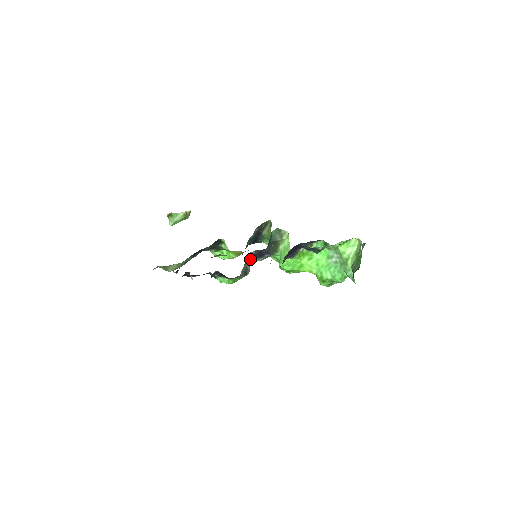
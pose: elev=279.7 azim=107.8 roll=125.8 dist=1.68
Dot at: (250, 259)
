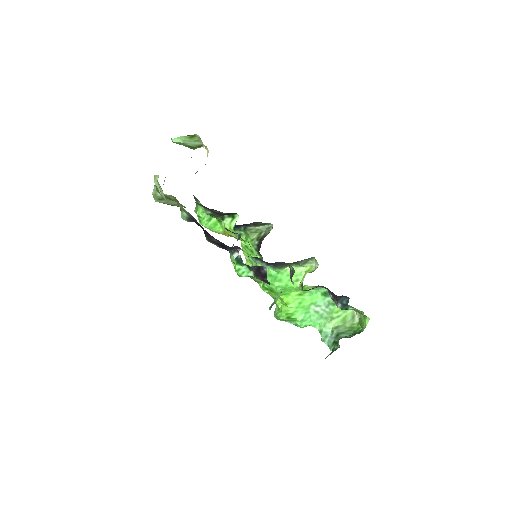
Dot at: occluded
